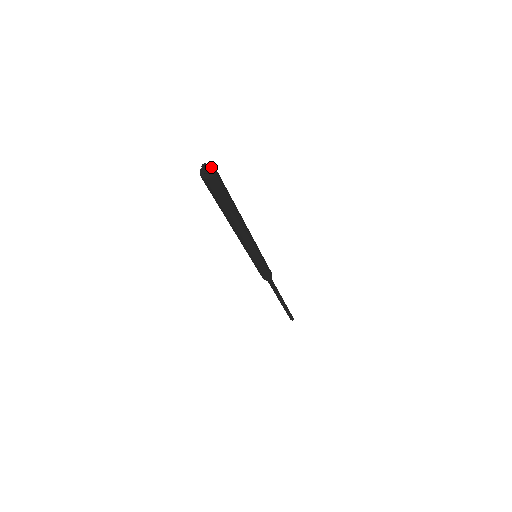
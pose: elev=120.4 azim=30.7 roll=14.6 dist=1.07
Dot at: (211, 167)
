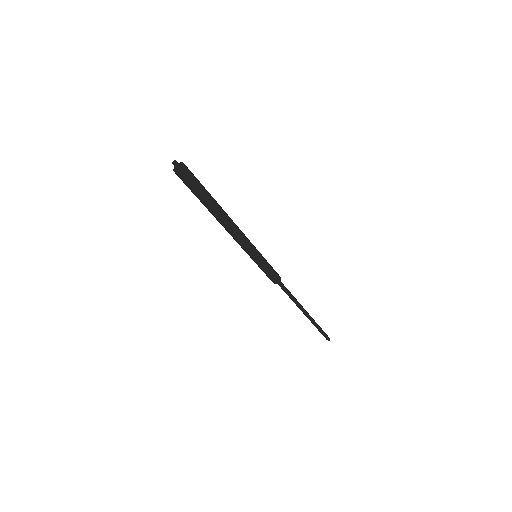
Dot at: (181, 164)
